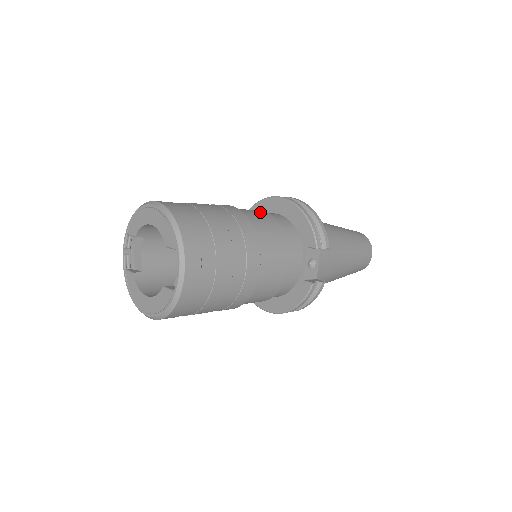
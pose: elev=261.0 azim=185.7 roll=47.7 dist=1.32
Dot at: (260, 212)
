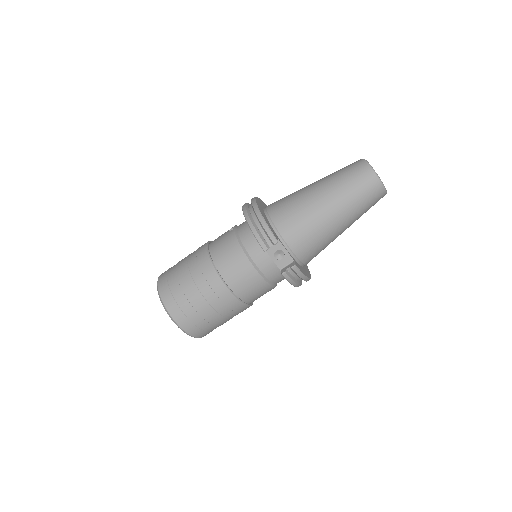
Dot at: (227, 235)
